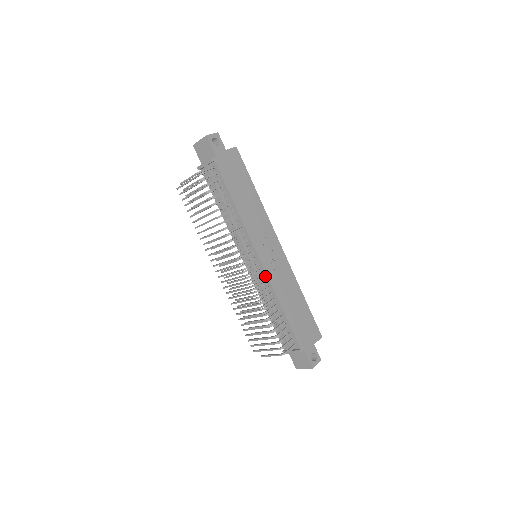
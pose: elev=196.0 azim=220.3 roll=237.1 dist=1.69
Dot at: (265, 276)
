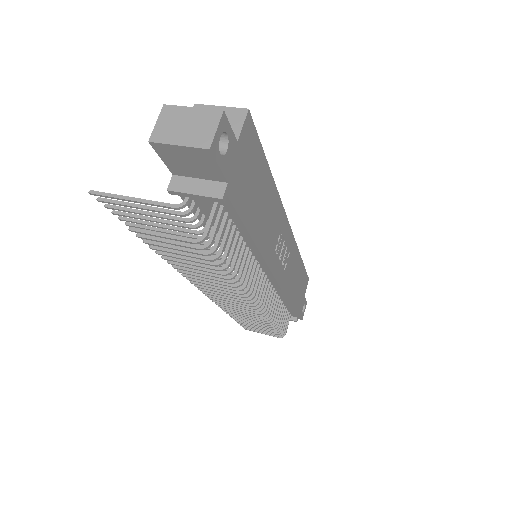
Dot at: (276, 287)
